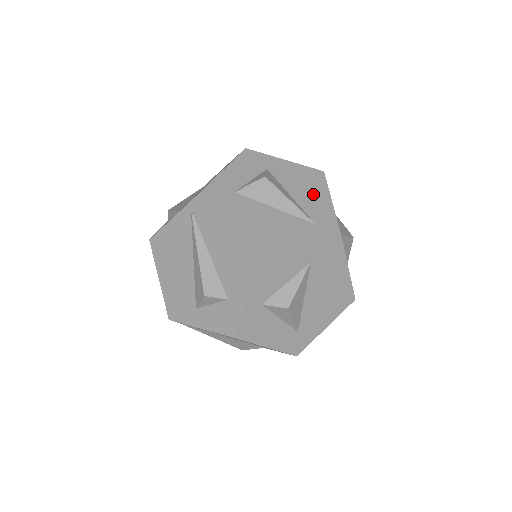
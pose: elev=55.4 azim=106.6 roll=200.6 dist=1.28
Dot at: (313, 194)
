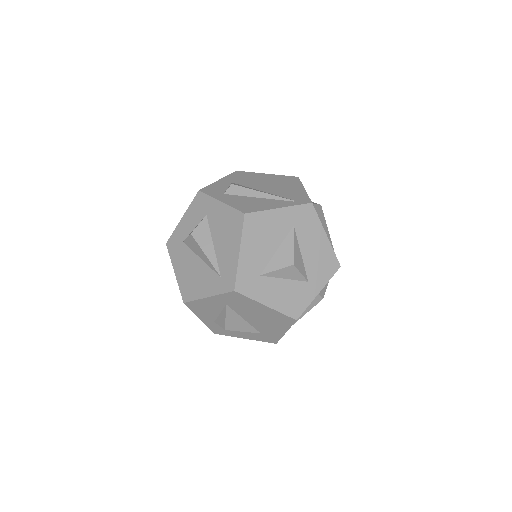
Dot at: (228, 243)
